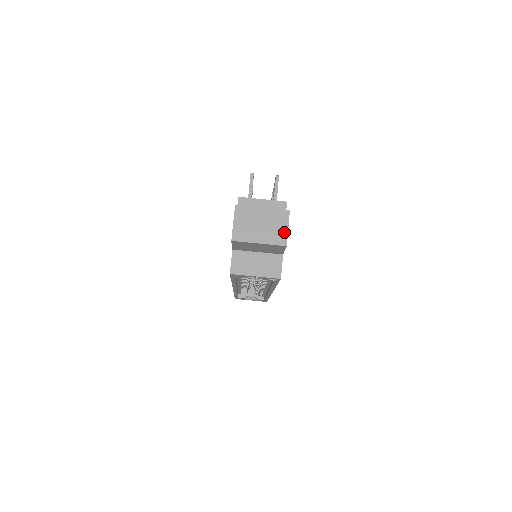
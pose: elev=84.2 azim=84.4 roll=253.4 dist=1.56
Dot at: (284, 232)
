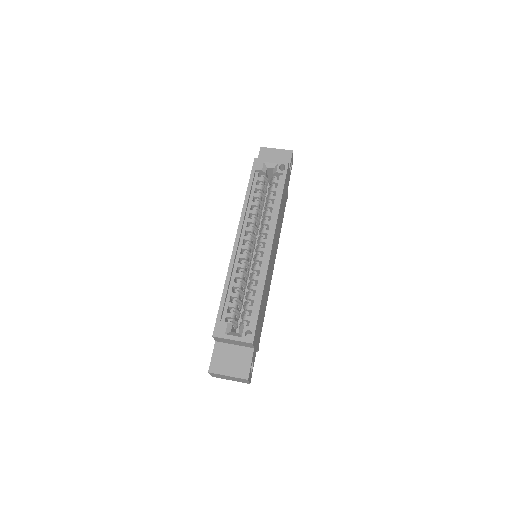
Dot at: occluded
